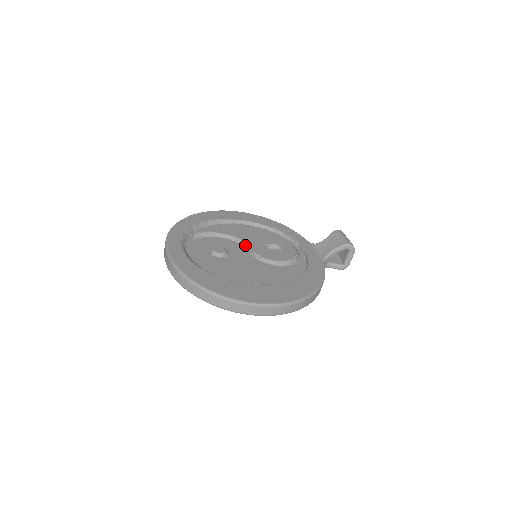
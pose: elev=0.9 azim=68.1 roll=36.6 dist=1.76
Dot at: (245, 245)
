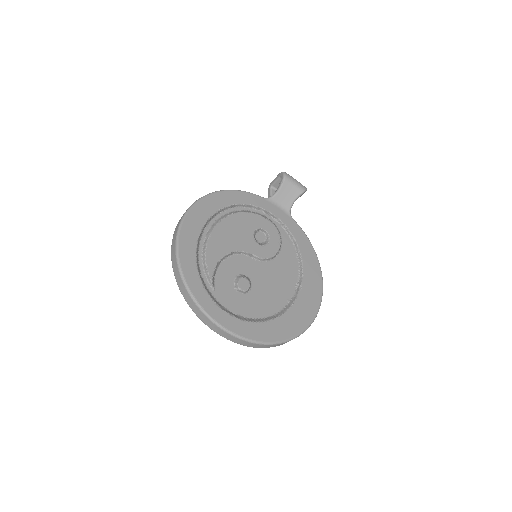
Dot at: (245, 253)
